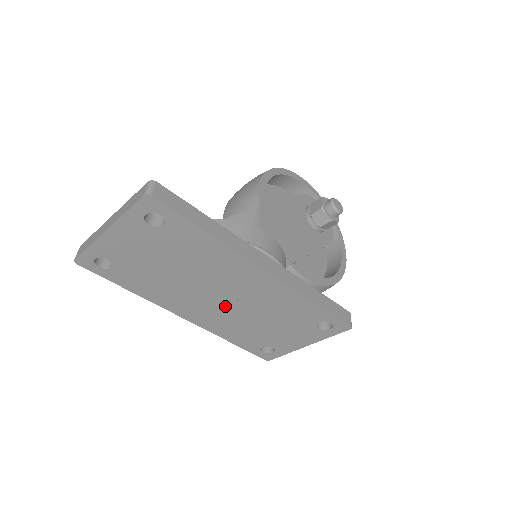
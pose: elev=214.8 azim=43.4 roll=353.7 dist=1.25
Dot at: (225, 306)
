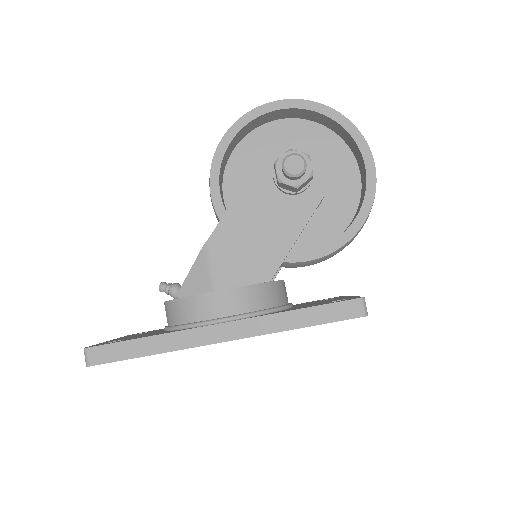
Dot at: occluded
